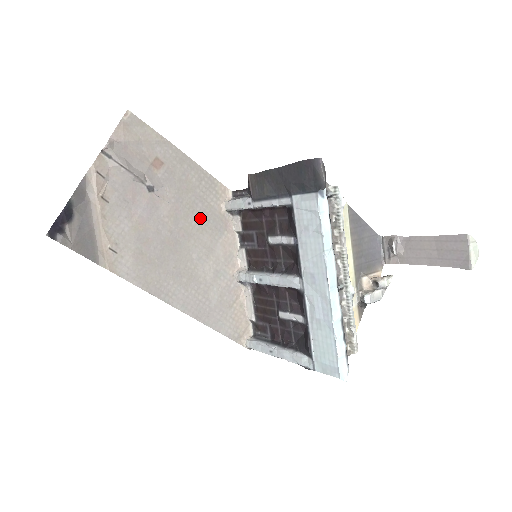
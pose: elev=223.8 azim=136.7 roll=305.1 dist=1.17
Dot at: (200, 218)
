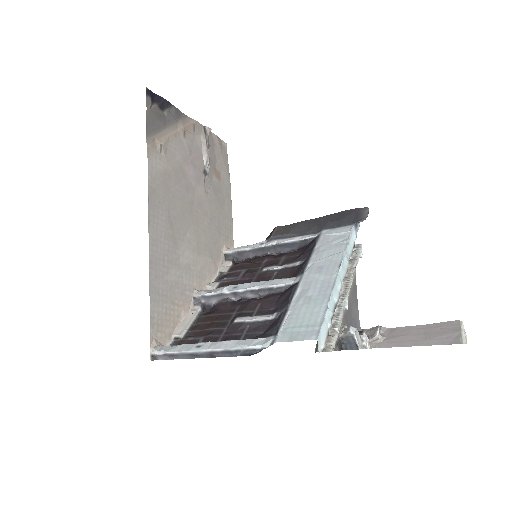
Dot at: (210, 228)
